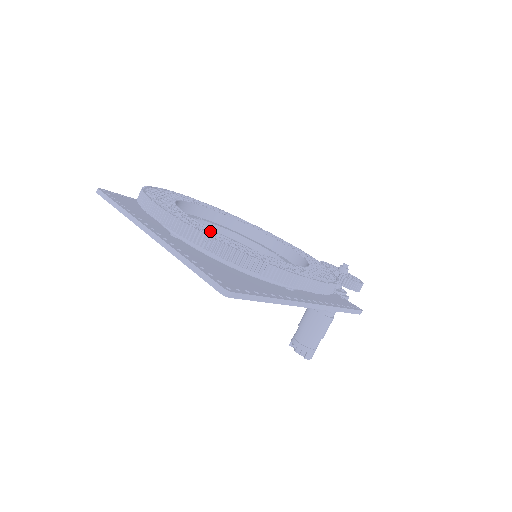
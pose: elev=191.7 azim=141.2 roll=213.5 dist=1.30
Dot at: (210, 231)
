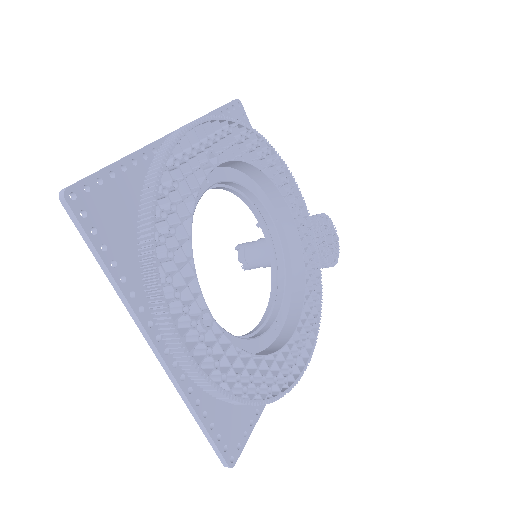
Dot at: occluded
